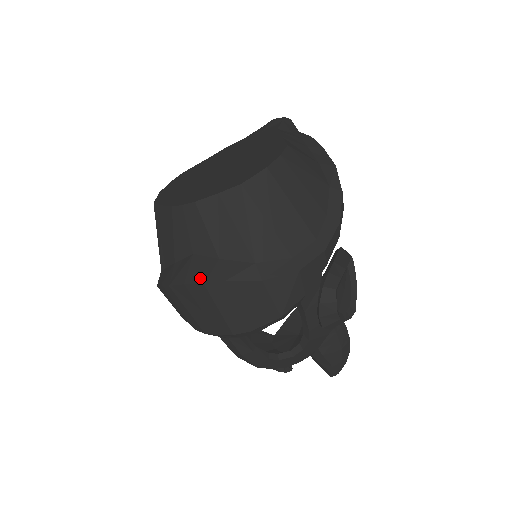
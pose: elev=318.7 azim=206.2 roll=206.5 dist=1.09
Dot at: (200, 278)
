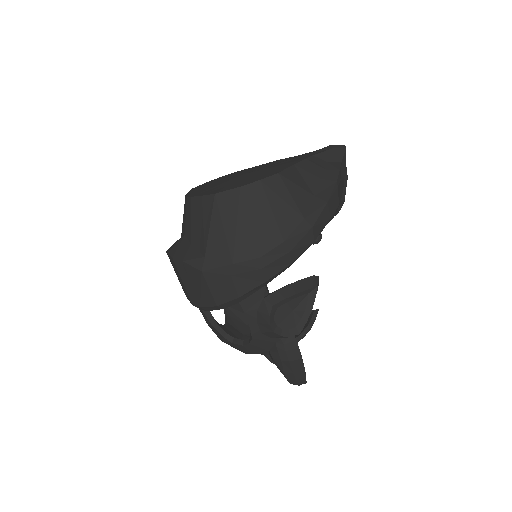
Dot at: (174, 253)
